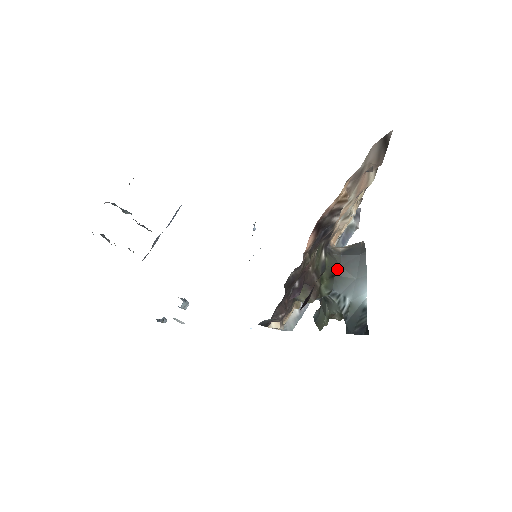
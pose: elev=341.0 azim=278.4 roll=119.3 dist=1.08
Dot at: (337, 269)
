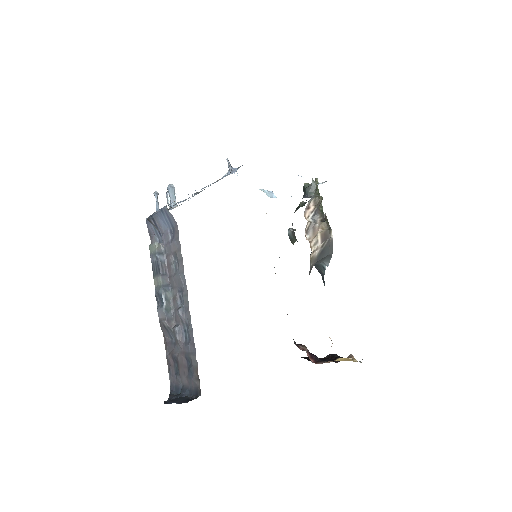
Dot at: occluded
